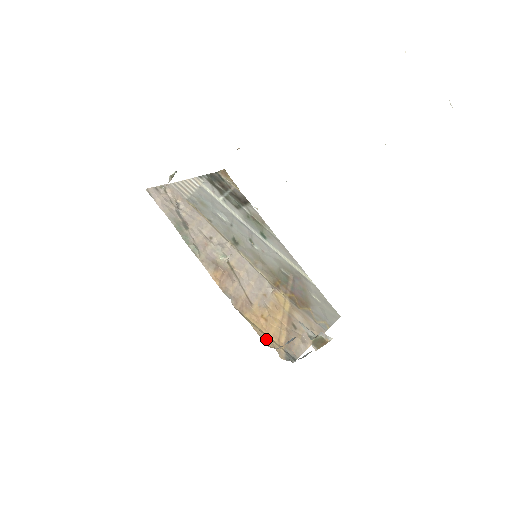
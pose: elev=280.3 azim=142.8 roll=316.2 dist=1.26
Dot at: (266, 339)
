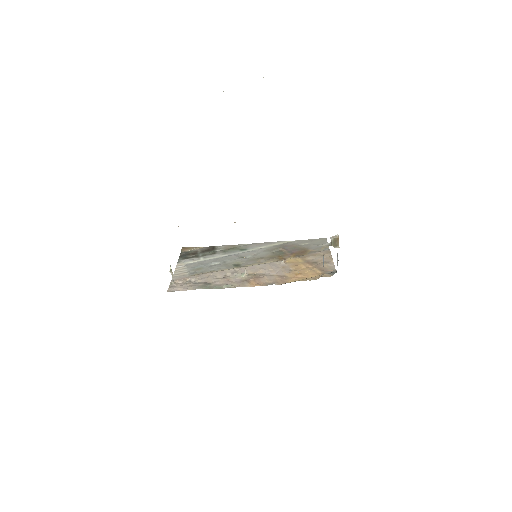
Dot at: (312, 278)
